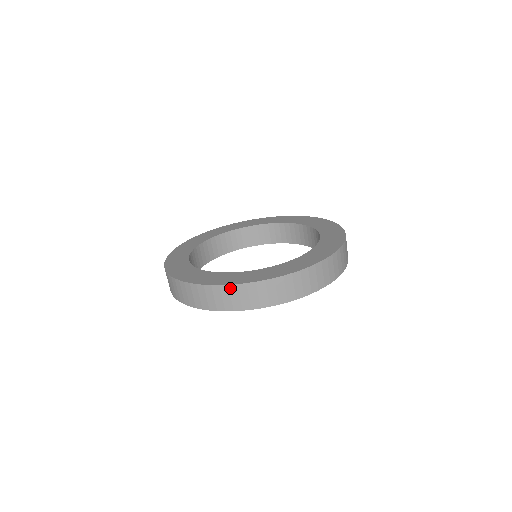
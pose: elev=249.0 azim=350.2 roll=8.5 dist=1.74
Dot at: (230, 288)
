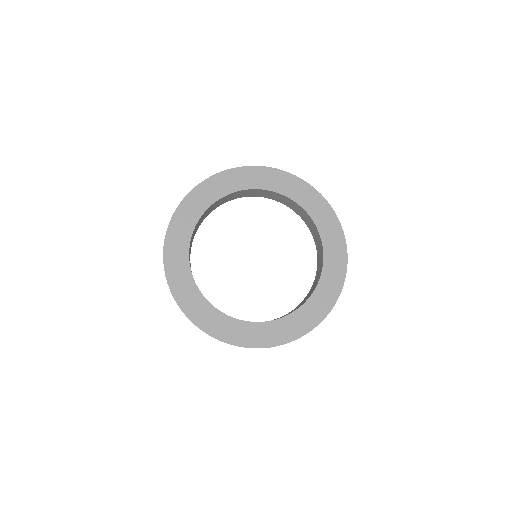
Dot at: (195, 325)
